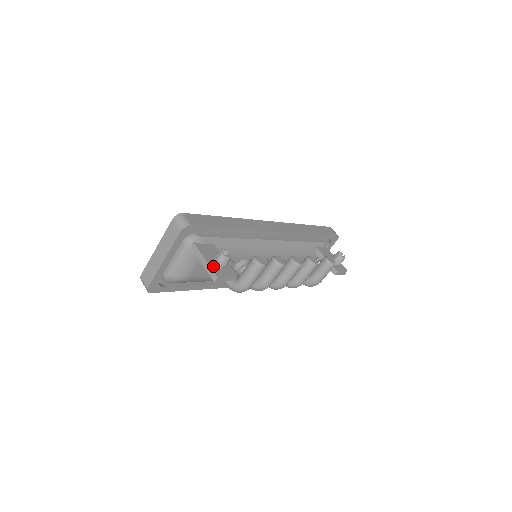
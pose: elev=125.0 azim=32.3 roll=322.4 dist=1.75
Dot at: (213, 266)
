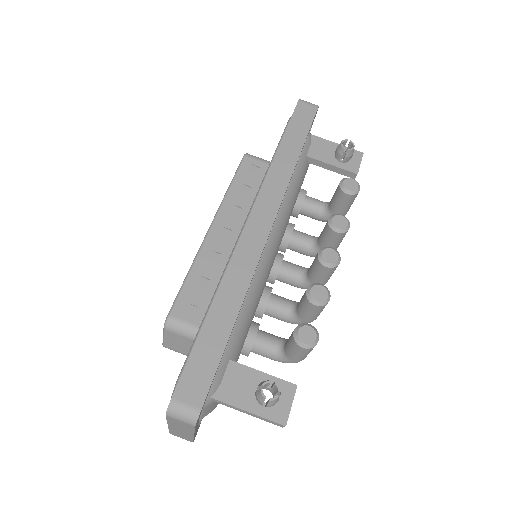
Dot at: (266, 412)
